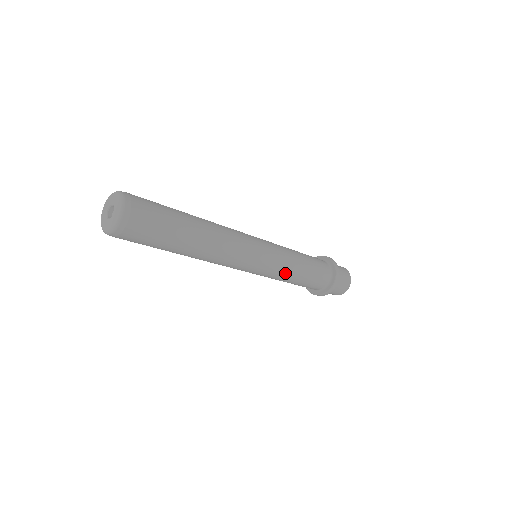
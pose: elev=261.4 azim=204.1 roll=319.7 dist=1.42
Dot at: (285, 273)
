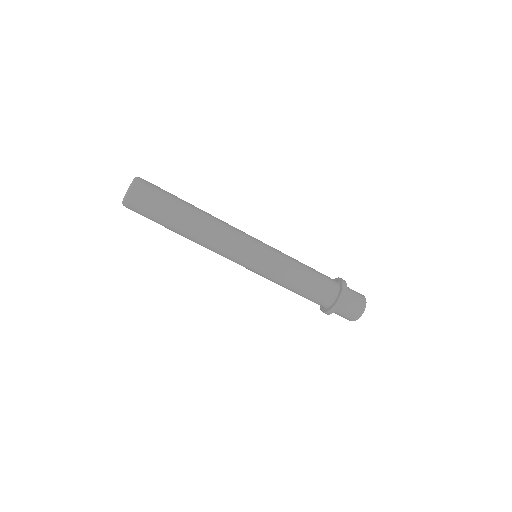
Dot at: (278, 278)
